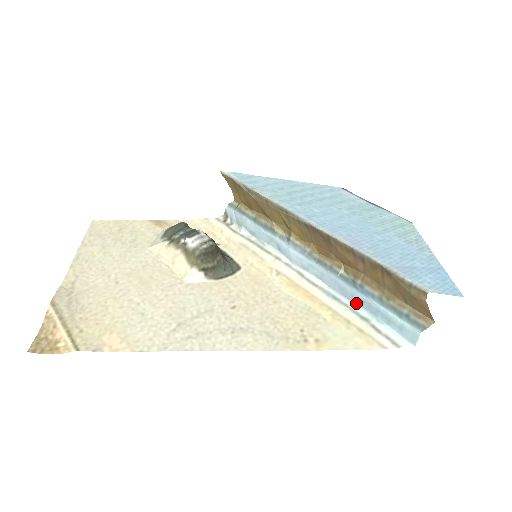
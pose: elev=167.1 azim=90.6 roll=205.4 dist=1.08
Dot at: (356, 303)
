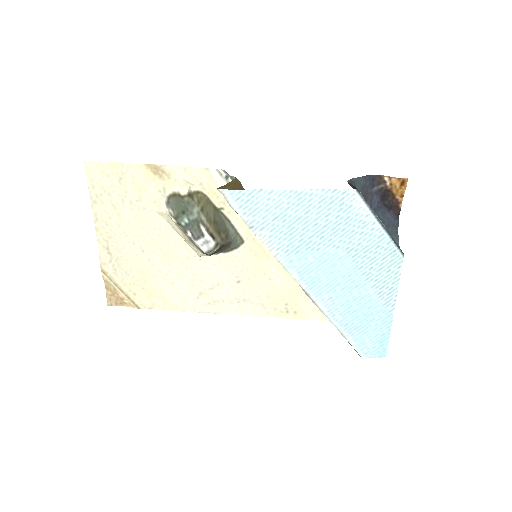
Dot at: occluded
